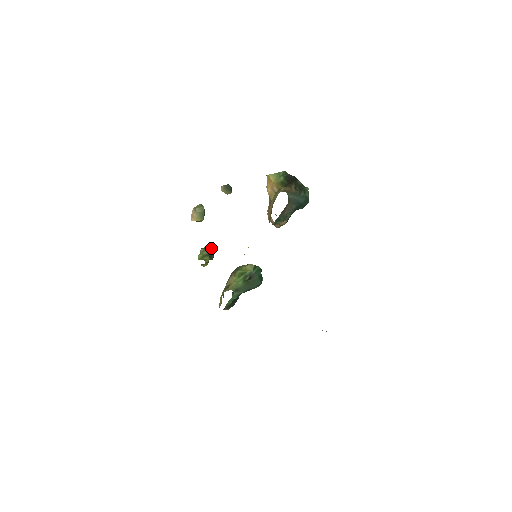
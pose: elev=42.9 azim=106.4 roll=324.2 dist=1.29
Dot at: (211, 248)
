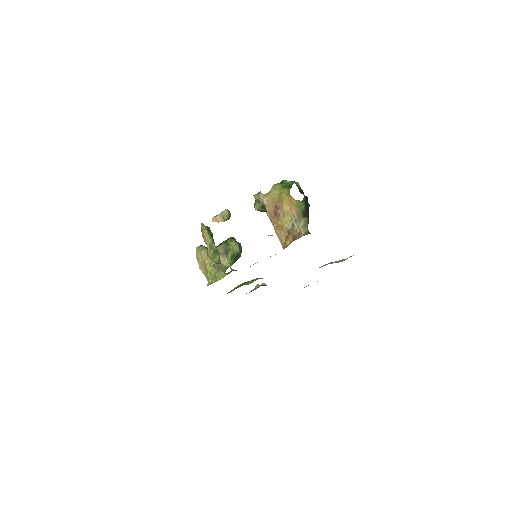
Dot at: (210, 230)
